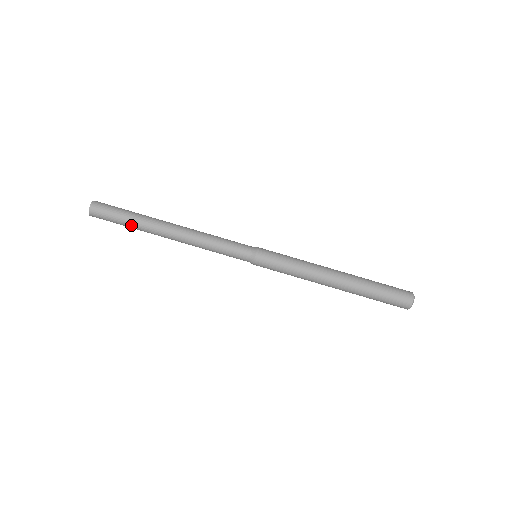
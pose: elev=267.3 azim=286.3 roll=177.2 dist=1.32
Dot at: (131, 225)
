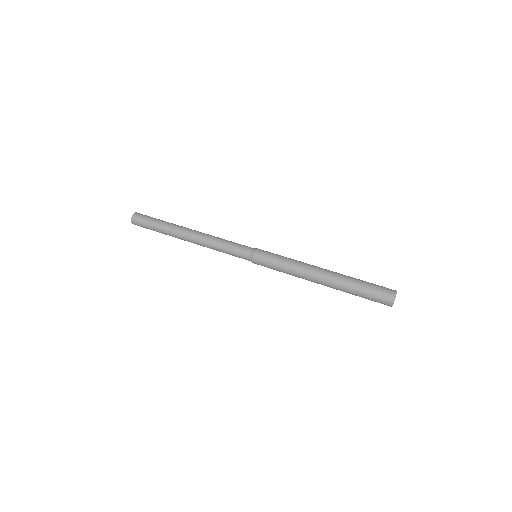
Dot at: (160, 229)
